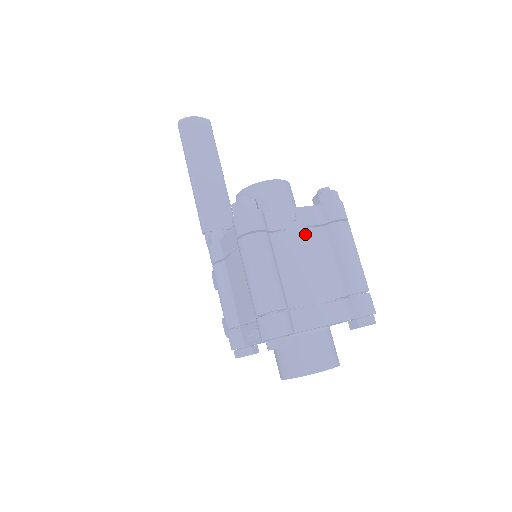
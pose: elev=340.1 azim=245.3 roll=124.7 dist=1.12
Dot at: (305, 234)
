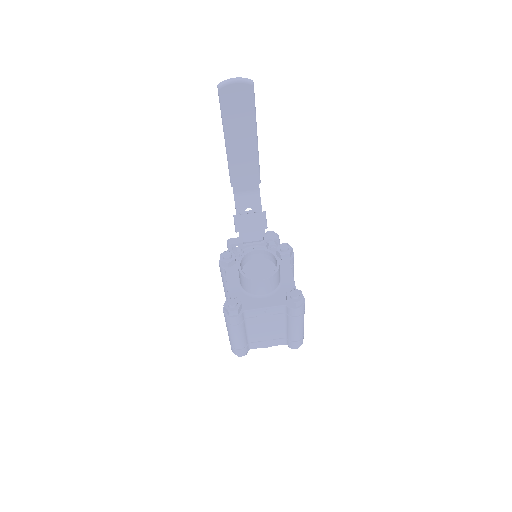
Dot at: (270, 318)
